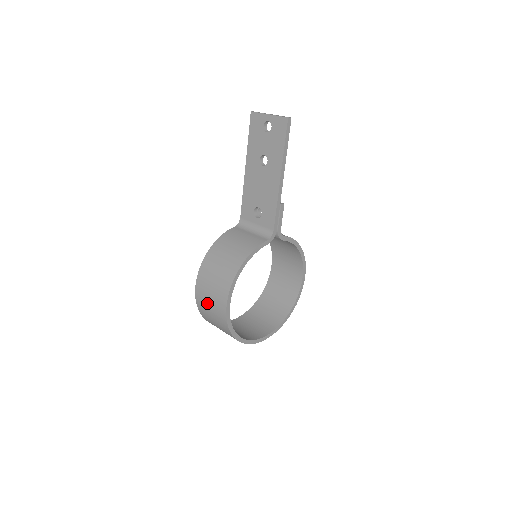
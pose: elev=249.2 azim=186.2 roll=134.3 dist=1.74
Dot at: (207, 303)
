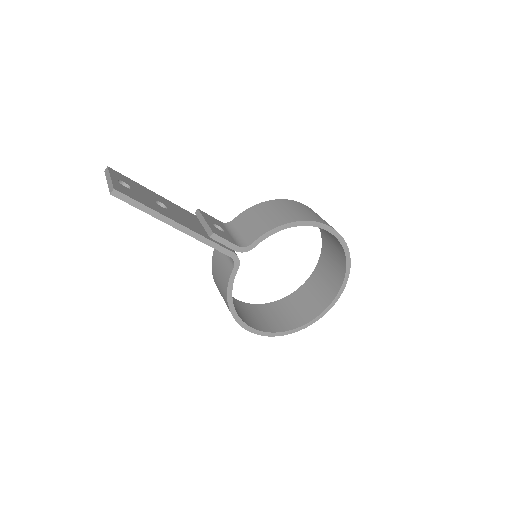
Dot at: occluded
